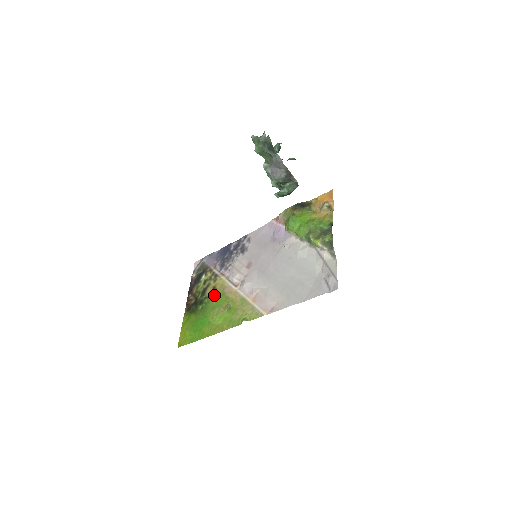
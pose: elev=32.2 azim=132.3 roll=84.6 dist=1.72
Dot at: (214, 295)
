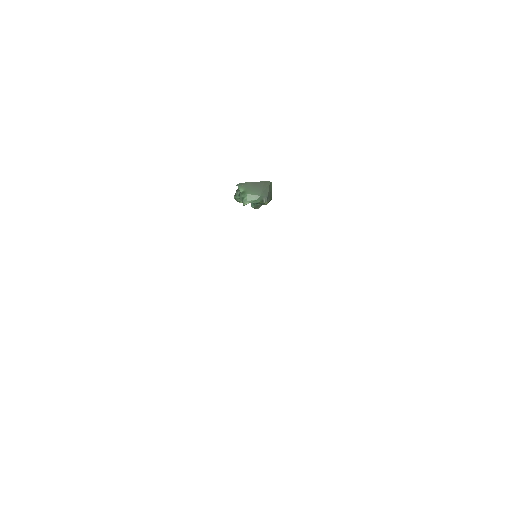
Dot at: occluded
